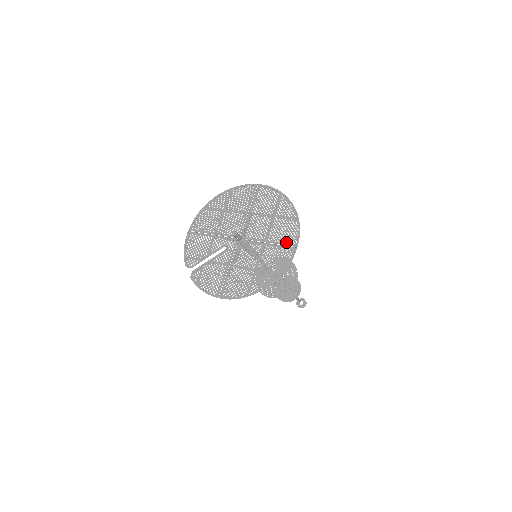
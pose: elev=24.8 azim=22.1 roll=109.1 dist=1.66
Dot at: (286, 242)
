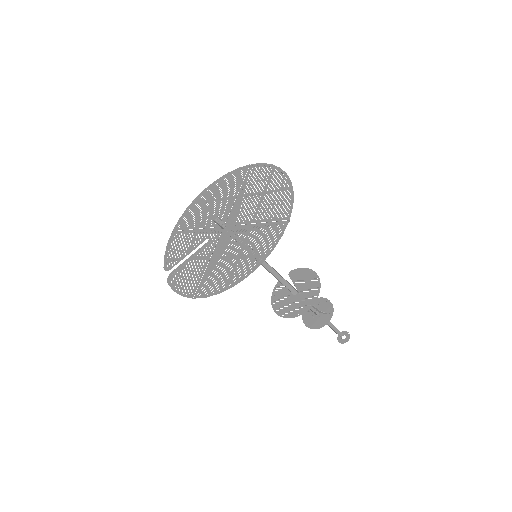
Dot at: (276, 217)
